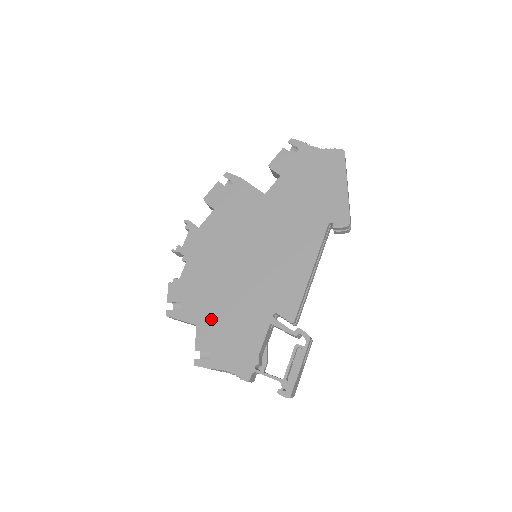
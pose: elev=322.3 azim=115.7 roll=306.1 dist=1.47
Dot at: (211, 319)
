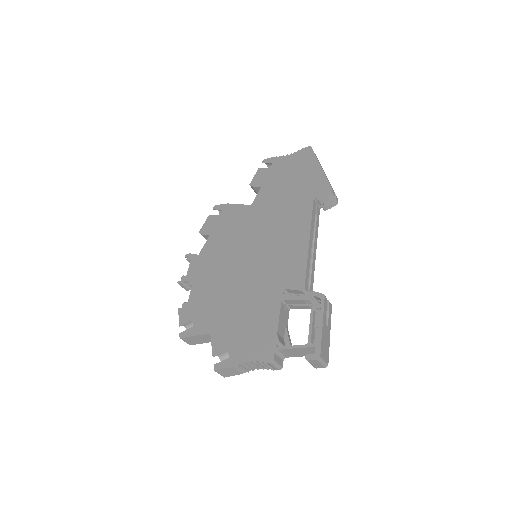
Dot at: (223, 322)
